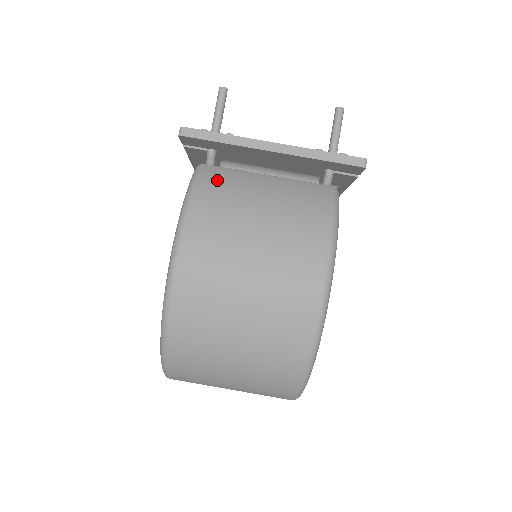
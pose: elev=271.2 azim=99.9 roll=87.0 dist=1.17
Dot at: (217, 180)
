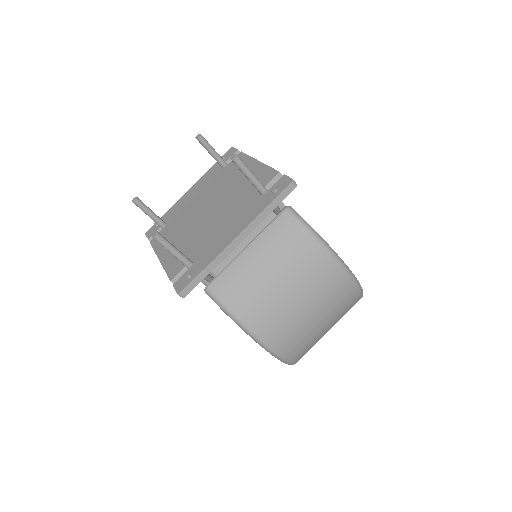
Dot at: (233, 291)
